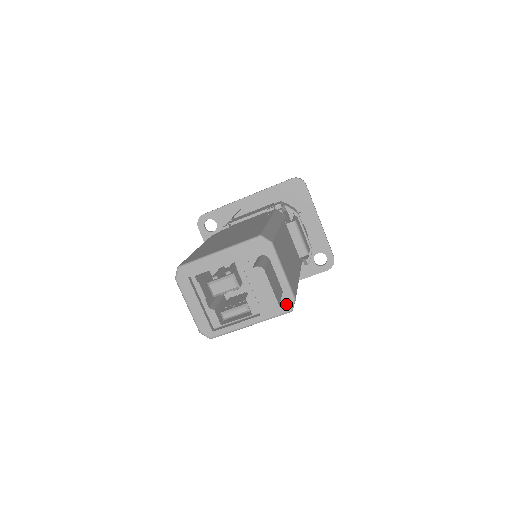
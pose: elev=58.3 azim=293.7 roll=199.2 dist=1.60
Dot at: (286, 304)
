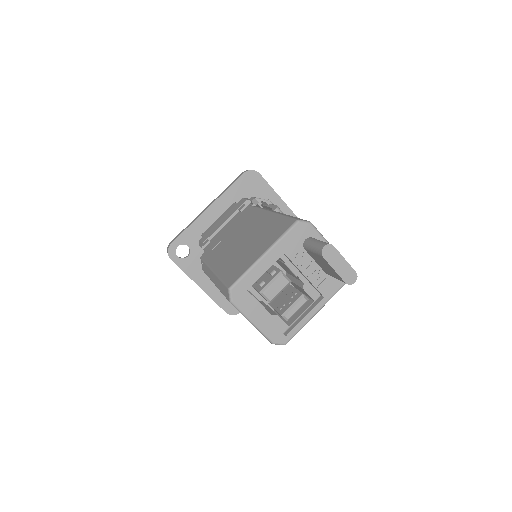
Dot at: occluded
